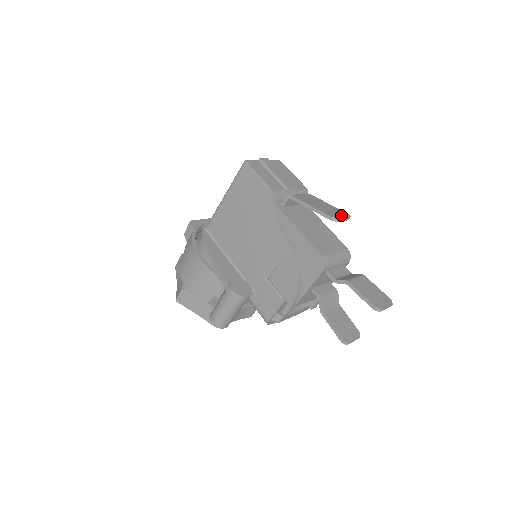
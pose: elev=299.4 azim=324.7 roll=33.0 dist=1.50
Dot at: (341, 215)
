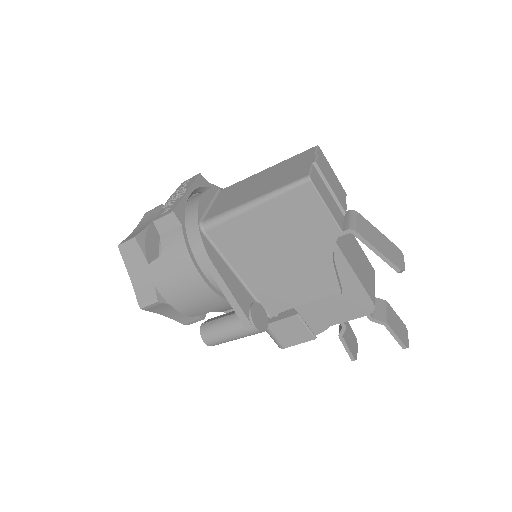
Dot at: (401, 259)
